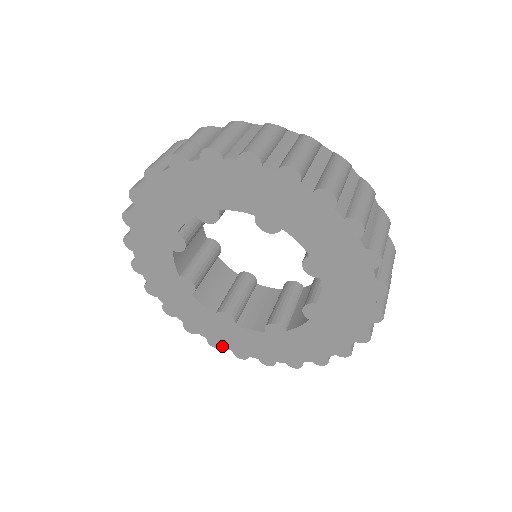
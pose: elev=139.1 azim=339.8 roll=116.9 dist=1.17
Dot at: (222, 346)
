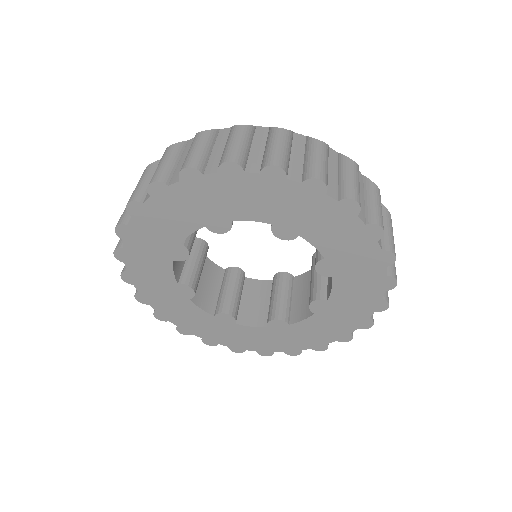
Dot at: (149, 303)
